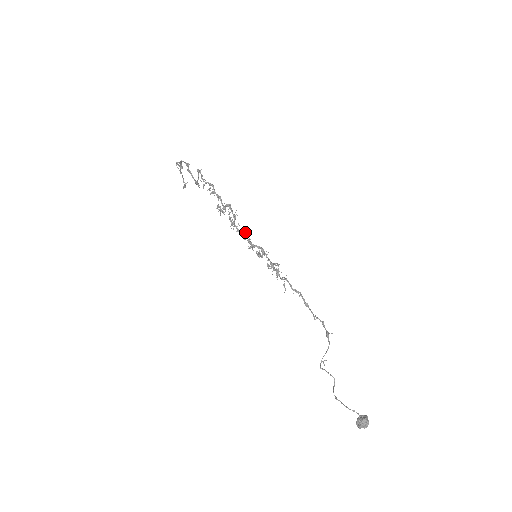
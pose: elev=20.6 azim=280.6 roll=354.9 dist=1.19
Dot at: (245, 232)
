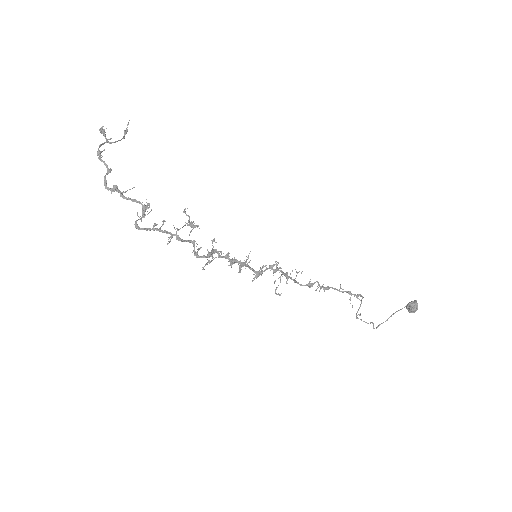
Dot at: (231, 266)
